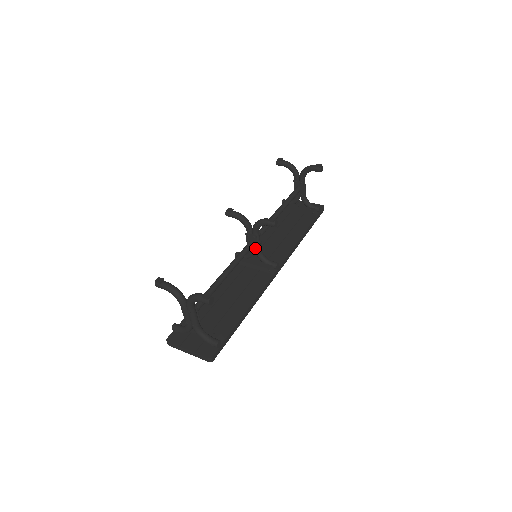
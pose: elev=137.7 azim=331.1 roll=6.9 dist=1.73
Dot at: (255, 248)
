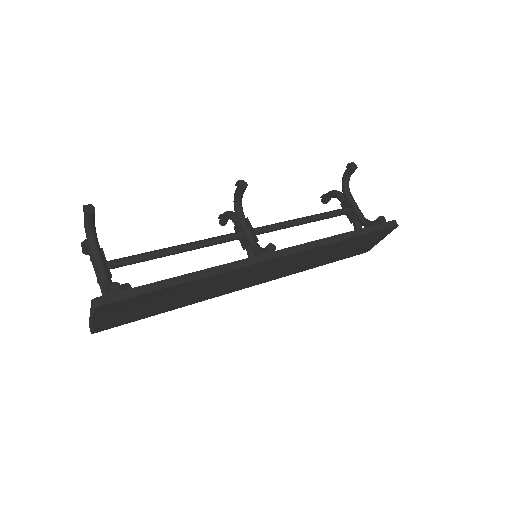
Dot at: (245, 239)
